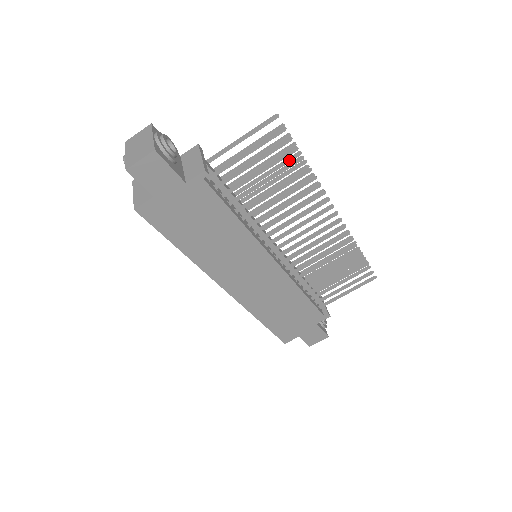
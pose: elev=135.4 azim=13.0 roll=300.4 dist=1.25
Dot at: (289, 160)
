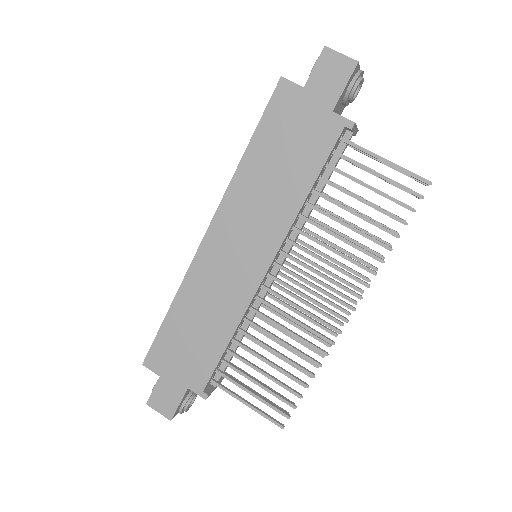
Dot at: (385, 226)
